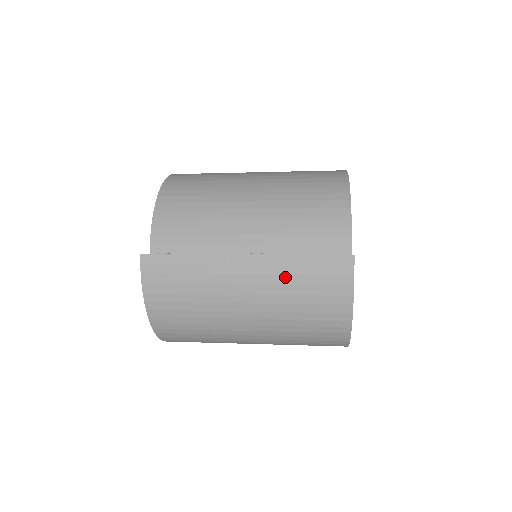
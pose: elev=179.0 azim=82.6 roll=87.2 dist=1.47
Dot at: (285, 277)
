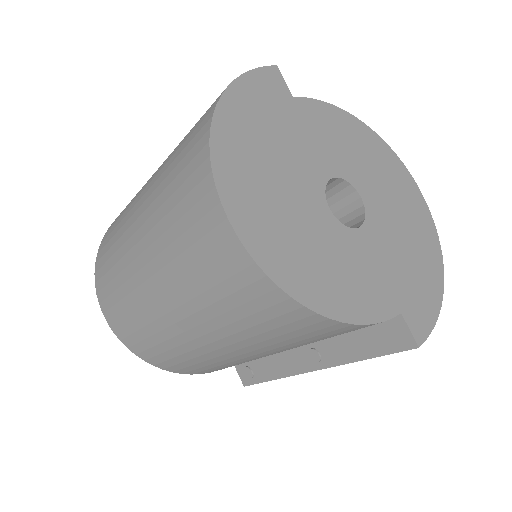
Dot at: occluded
